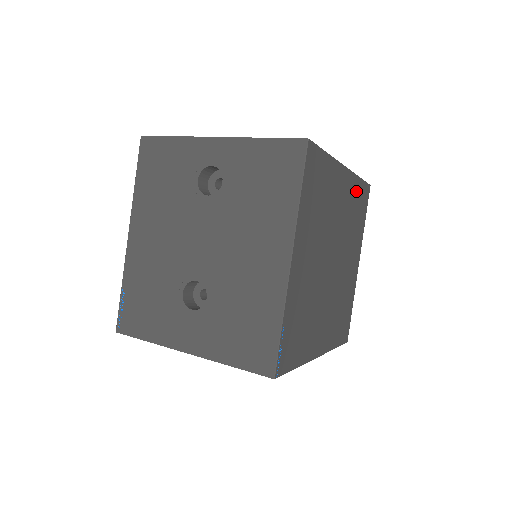
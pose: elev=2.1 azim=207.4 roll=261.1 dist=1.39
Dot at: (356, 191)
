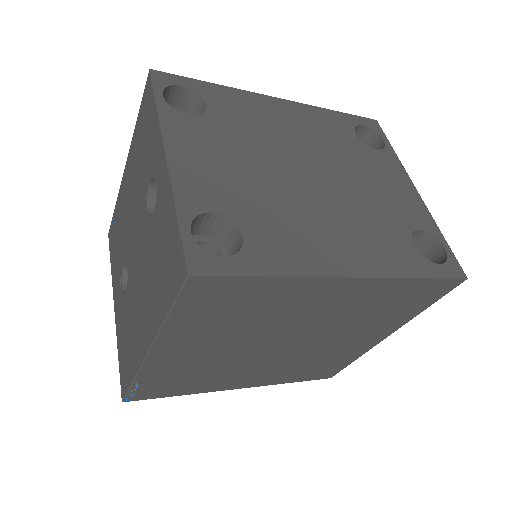
Dot at: (395, 290)
